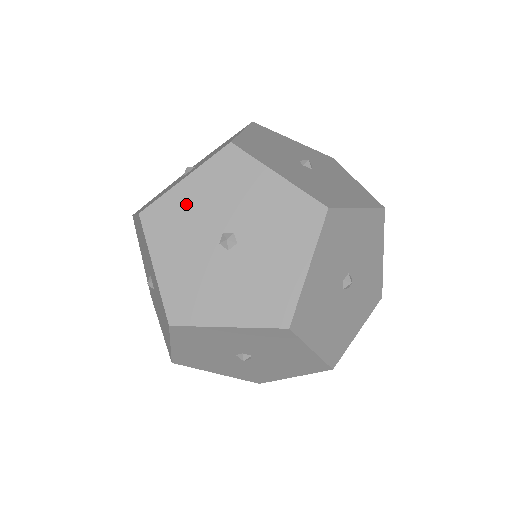
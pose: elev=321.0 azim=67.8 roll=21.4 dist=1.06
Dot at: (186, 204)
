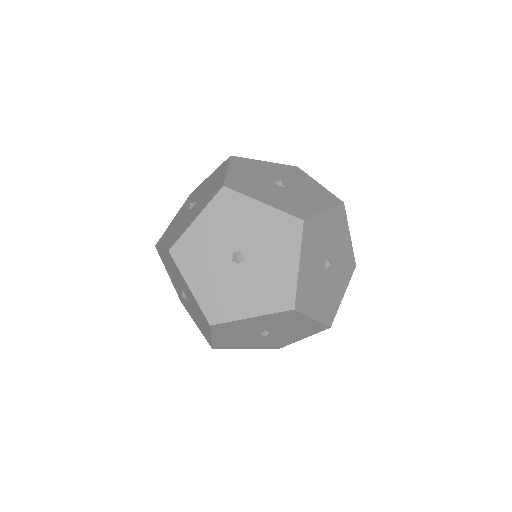
Dot at: (201, 237)
